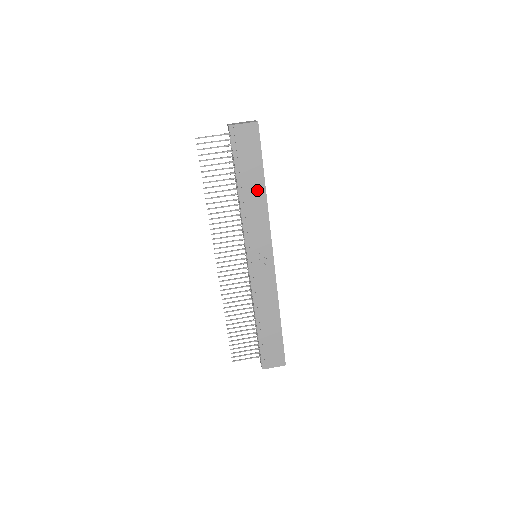
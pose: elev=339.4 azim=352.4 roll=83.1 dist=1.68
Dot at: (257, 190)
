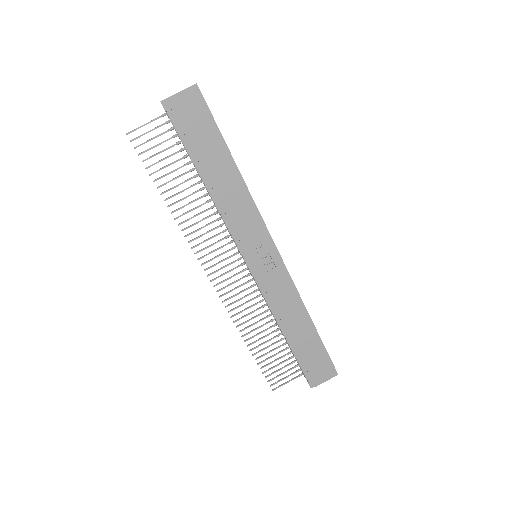
Dot at: (227, 173)
